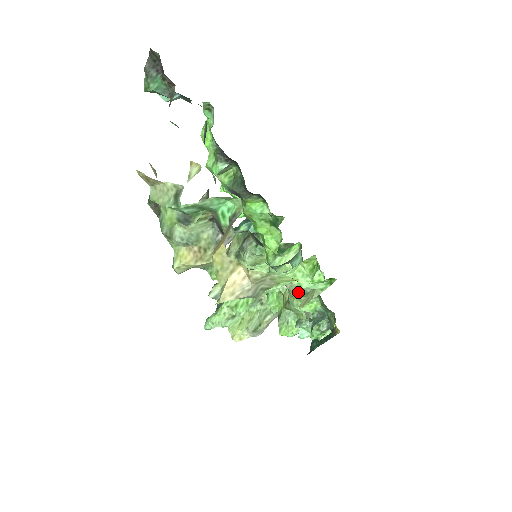
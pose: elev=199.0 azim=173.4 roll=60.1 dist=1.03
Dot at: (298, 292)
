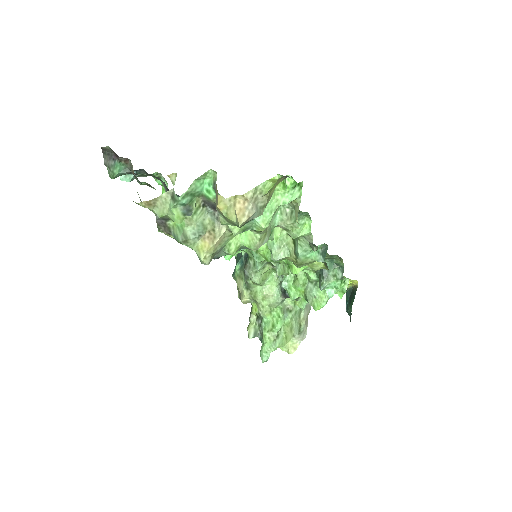
Dot at: (291, 222)
